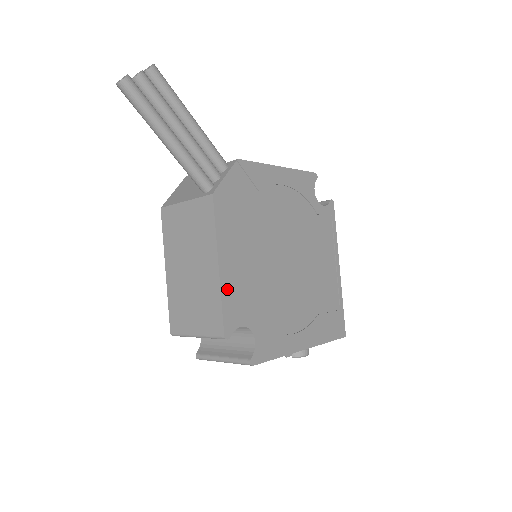
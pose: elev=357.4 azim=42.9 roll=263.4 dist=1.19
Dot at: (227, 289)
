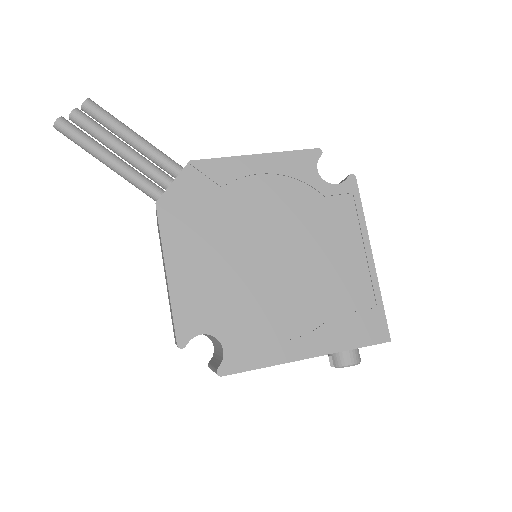
Dot at: (179, 296)
